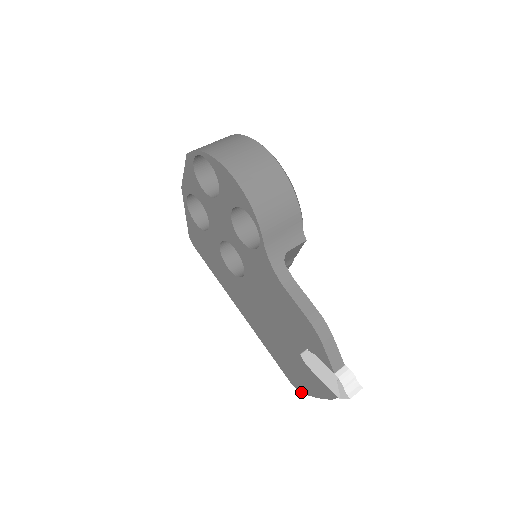
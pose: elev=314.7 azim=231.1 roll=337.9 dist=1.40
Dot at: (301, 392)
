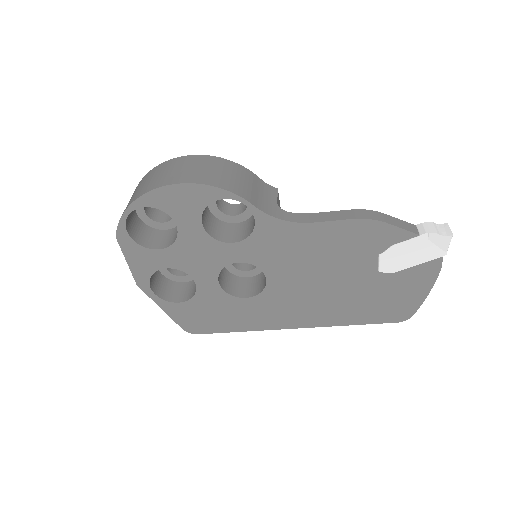
Dot at: (412, 315)
